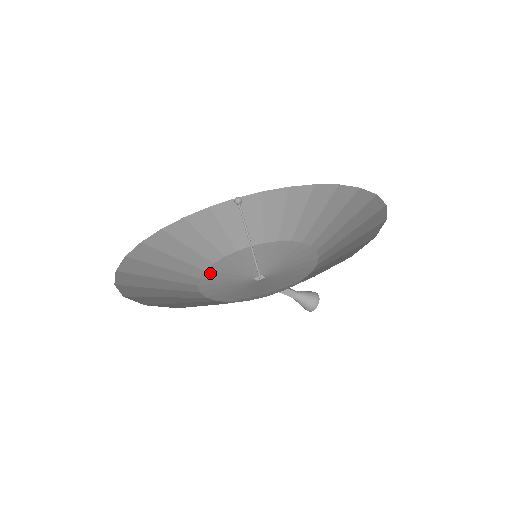
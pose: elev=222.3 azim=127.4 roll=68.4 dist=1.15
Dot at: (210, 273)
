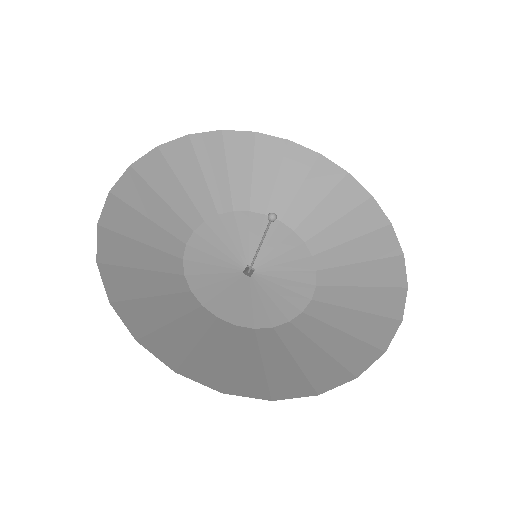
Dot at: (194, 278)
